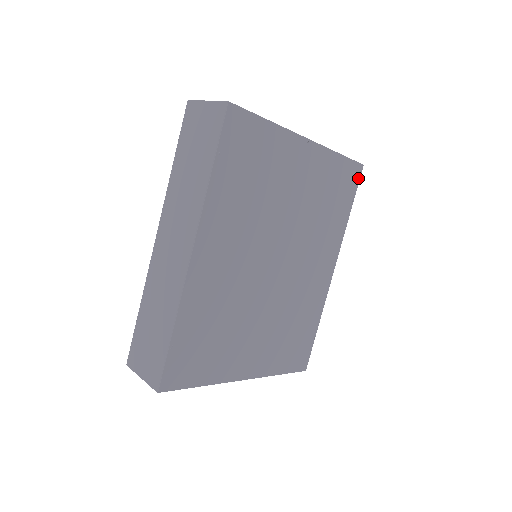
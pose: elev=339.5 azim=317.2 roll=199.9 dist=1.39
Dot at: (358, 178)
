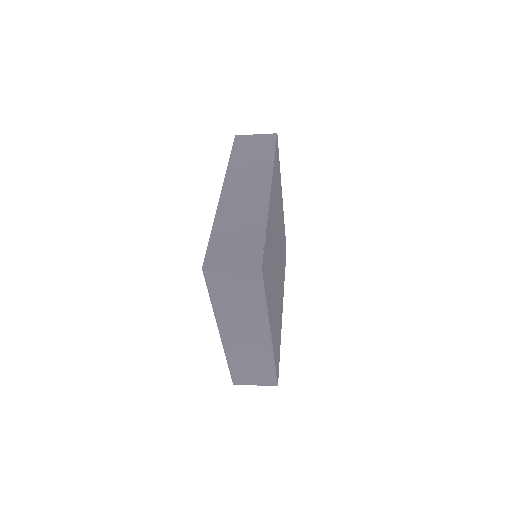
Dot at: occluded
